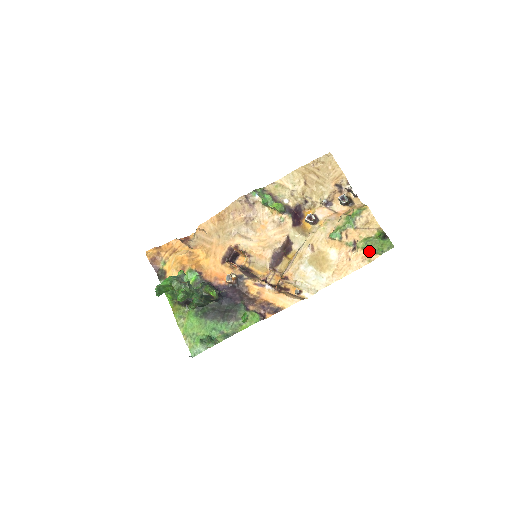
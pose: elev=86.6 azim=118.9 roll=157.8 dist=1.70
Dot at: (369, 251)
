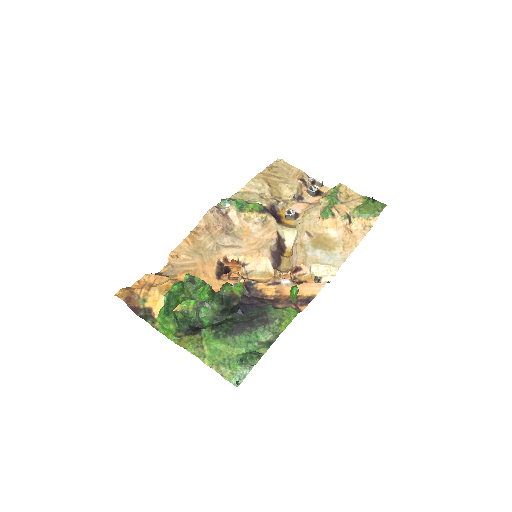
Dot at: (366, 216)
